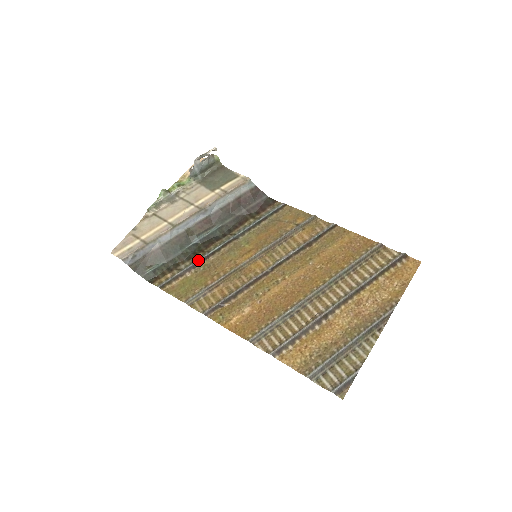
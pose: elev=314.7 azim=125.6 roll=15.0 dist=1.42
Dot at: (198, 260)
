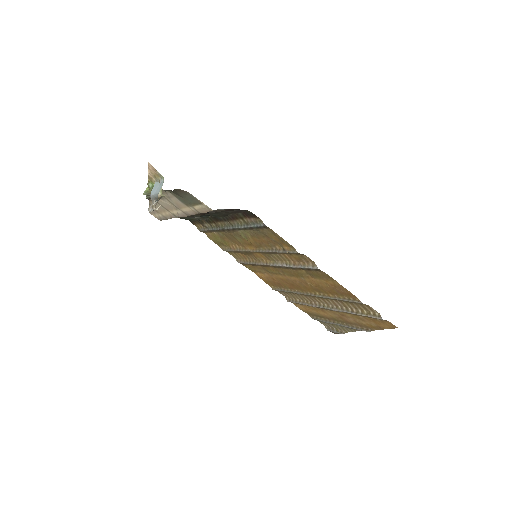
Dot at: (215, 230)
